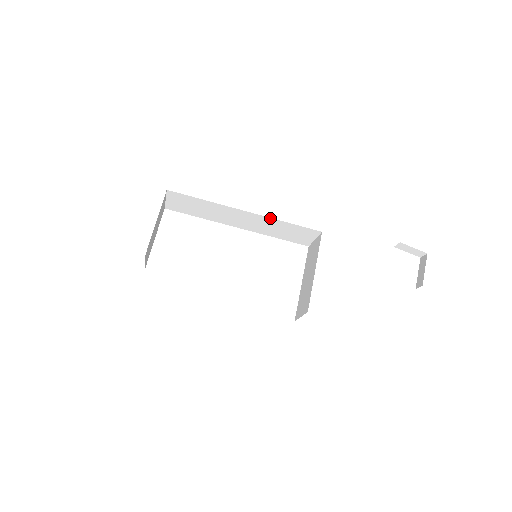
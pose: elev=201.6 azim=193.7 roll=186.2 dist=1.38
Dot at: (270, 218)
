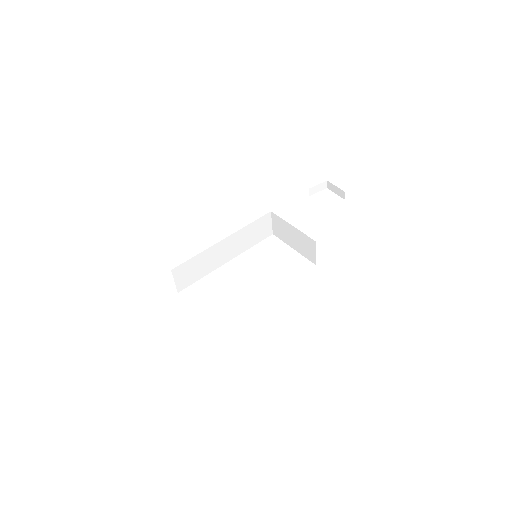
Dot at: (239, 231)
